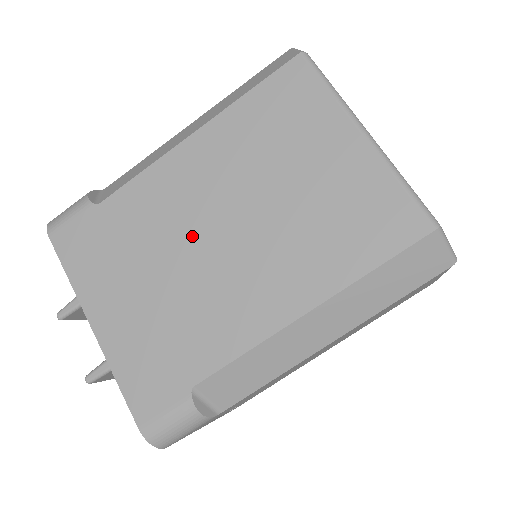
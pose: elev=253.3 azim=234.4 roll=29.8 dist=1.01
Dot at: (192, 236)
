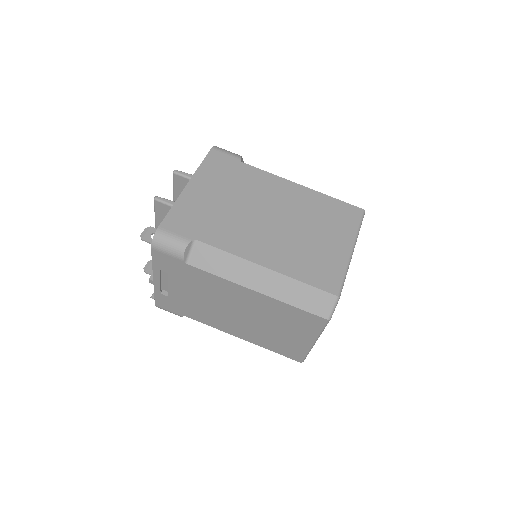
Dot at: (259, 206)
